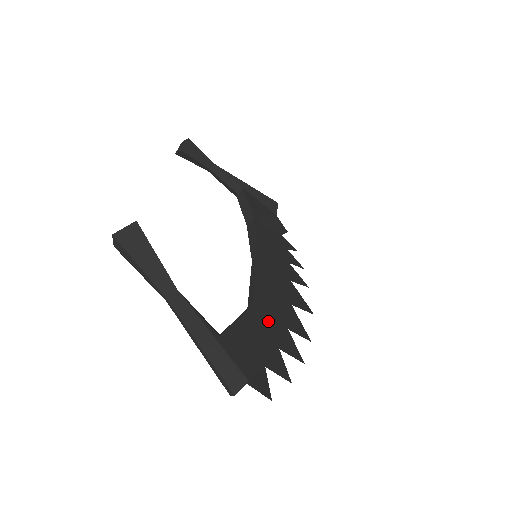
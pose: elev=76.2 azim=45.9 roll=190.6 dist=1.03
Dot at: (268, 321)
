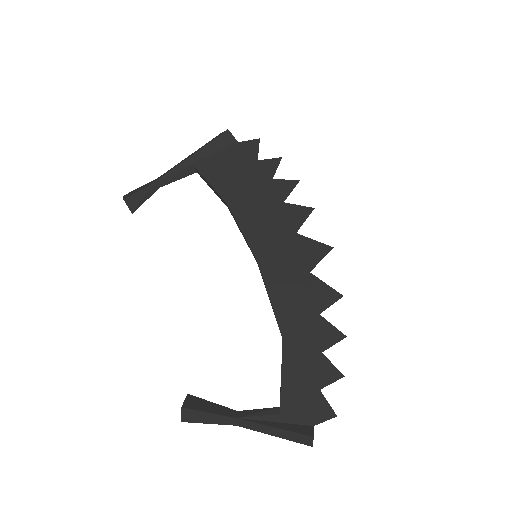
Dot at: (301, 336)
